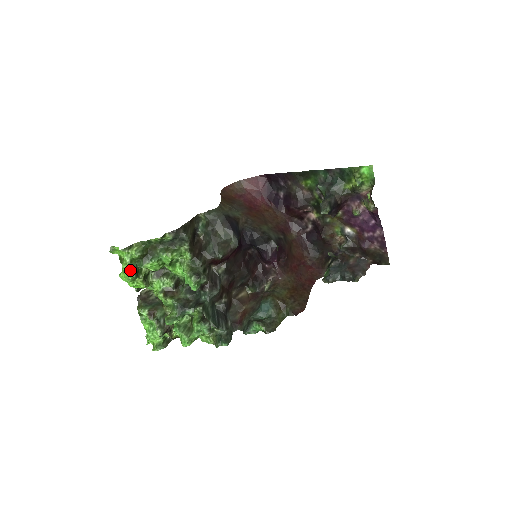
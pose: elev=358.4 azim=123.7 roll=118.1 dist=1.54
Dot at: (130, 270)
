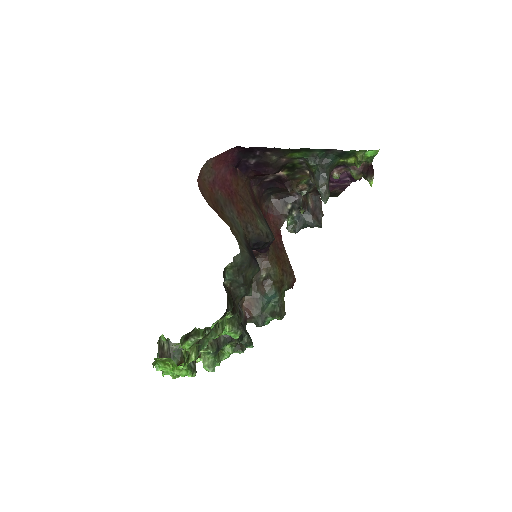
Dot at: (190, 373)
